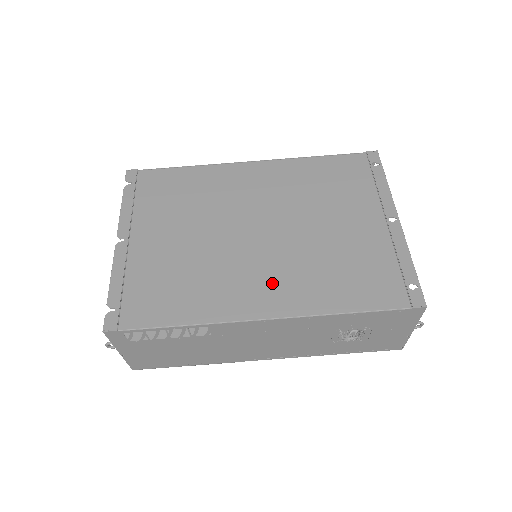
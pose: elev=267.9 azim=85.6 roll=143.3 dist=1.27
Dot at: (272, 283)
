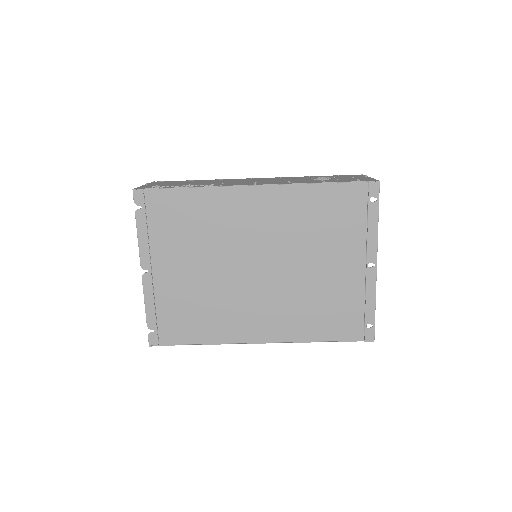
Dot at: (267, 316)
